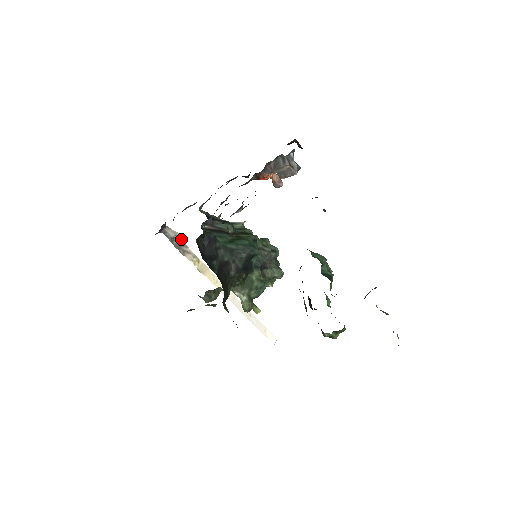
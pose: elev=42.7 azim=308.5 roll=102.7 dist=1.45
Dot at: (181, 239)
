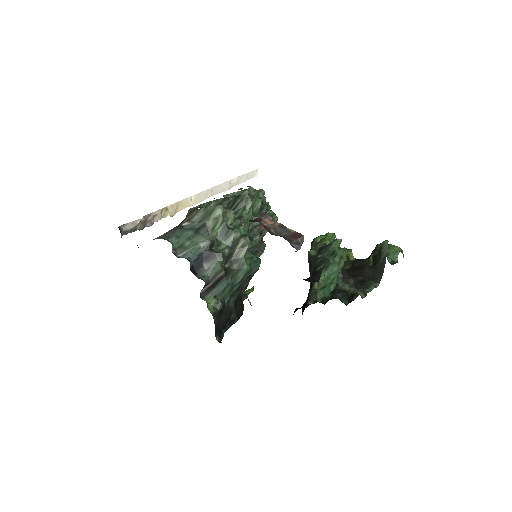
Dot at: (142, 219)
